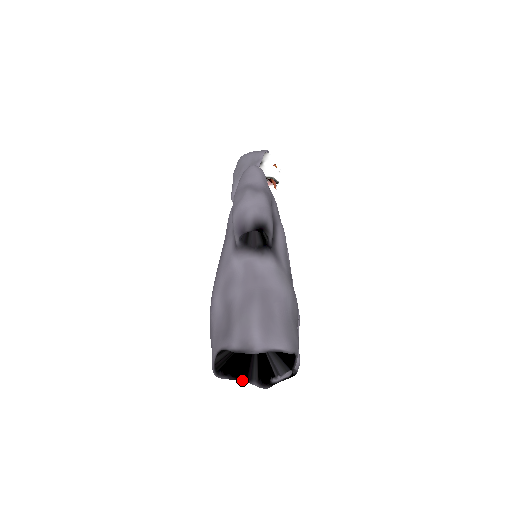
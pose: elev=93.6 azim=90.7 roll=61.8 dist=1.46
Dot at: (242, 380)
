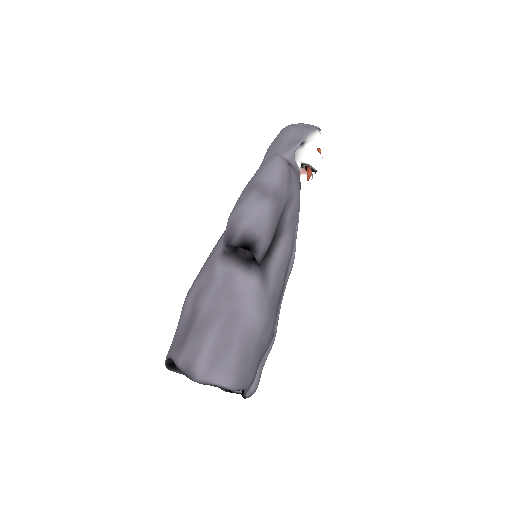
Dot at: occluded
